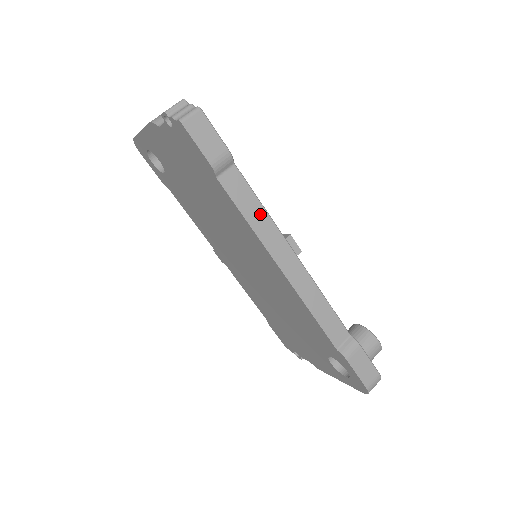
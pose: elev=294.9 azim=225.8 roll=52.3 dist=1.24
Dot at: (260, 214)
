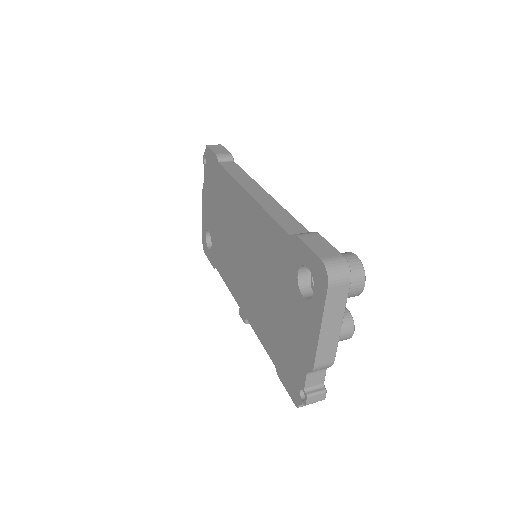
Dot at: (243, 175)
